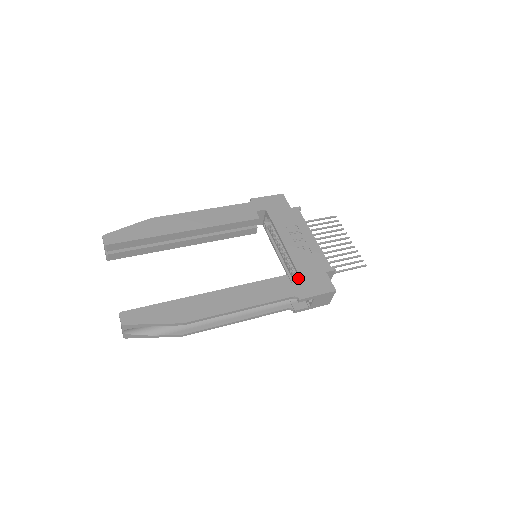
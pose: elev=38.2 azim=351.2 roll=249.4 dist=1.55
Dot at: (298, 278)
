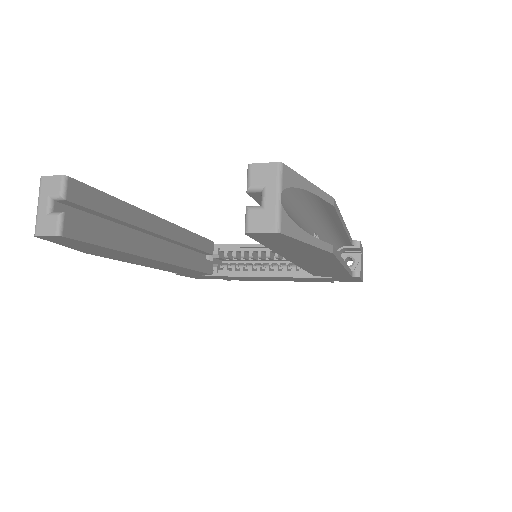
Dot at: occluded
